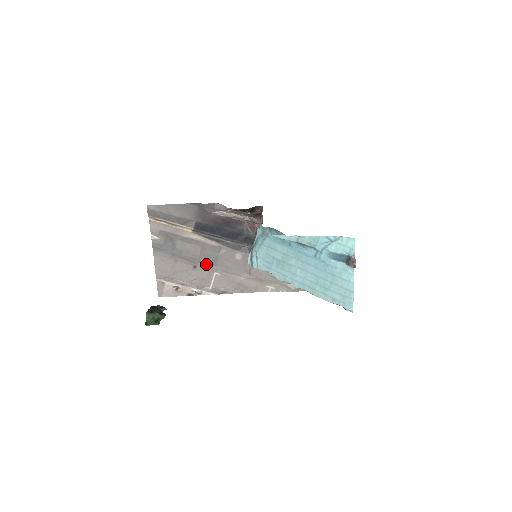
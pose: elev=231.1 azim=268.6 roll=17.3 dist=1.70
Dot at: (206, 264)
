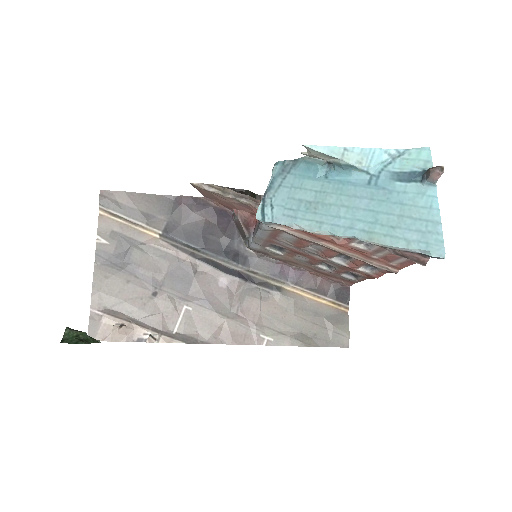
Dot at: (173, 290)
